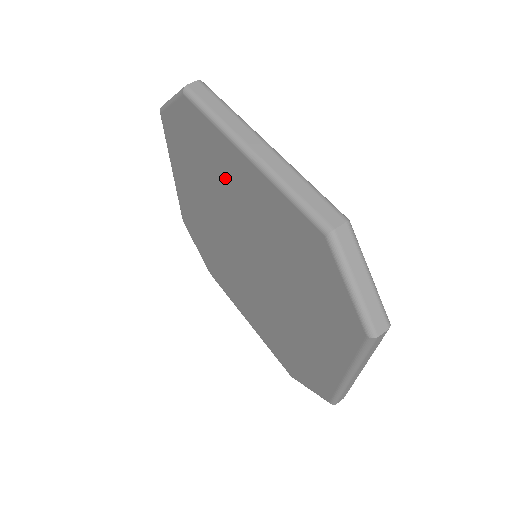
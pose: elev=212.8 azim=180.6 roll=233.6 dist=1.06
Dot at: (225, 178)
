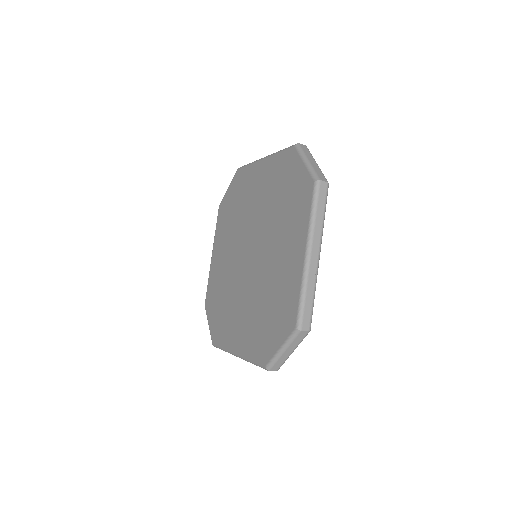
Dot at: (286, 230)
